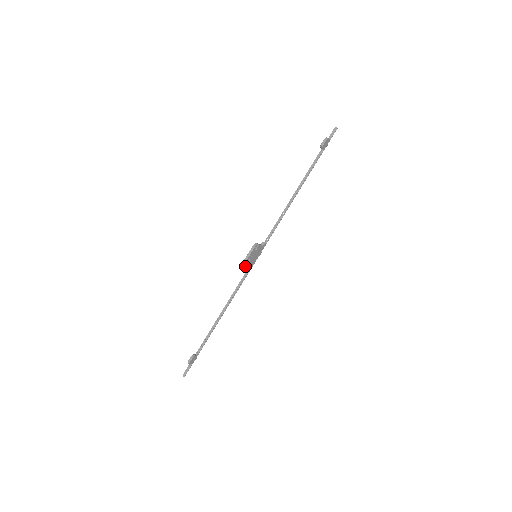
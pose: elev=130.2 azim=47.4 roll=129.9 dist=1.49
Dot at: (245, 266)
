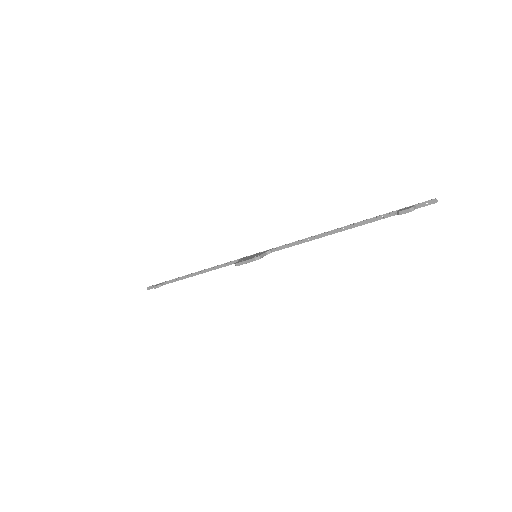
Dot at: occluded
